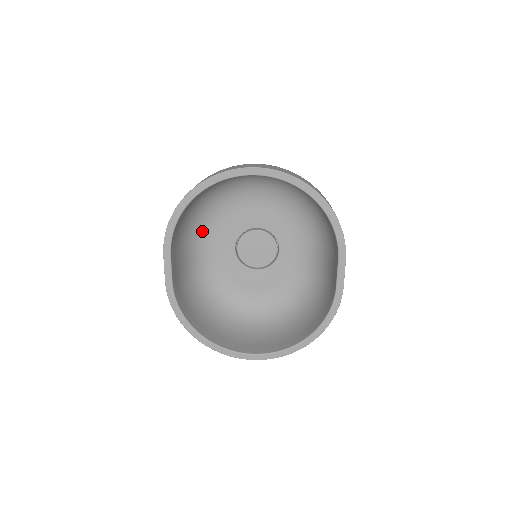
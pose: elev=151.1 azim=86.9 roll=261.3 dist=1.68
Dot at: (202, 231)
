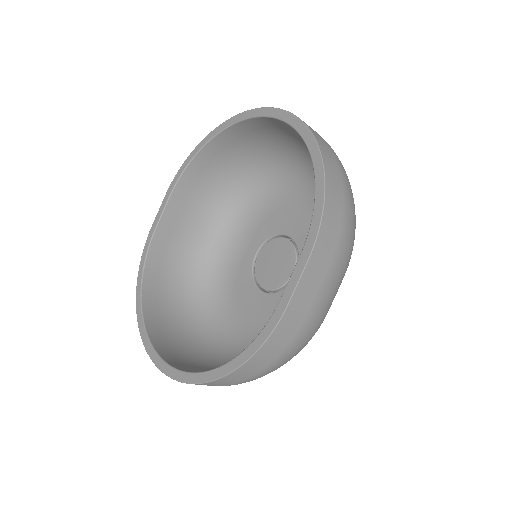
Dot at: (236, 217)
